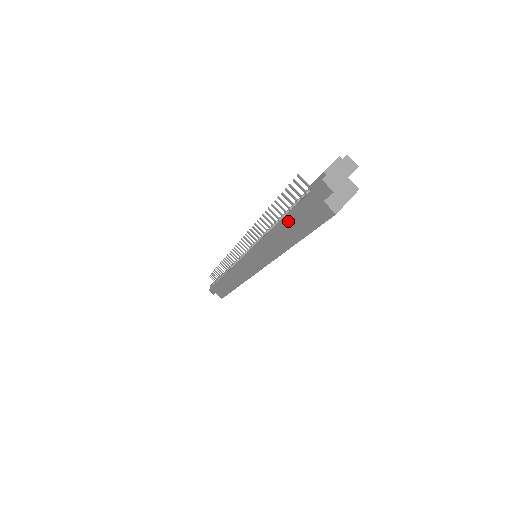
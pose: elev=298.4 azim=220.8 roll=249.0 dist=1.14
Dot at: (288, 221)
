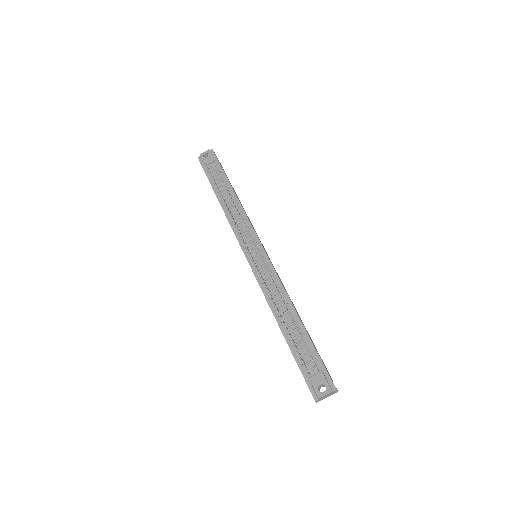
Dot at: (289, 346)
